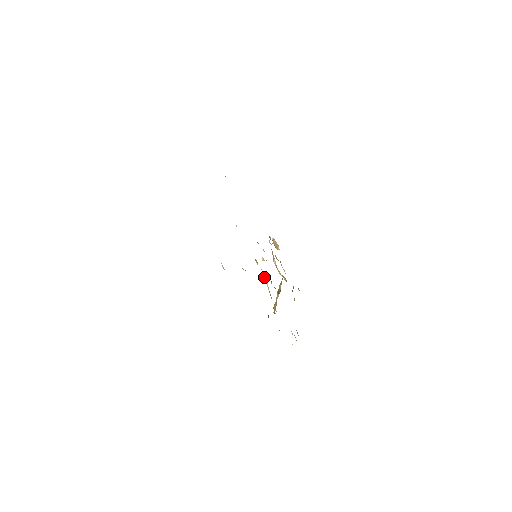
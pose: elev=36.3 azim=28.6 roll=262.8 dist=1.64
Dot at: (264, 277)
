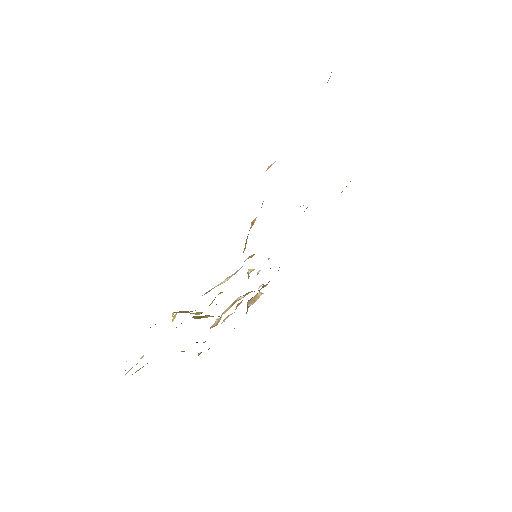
Dot at: (231, 275)
